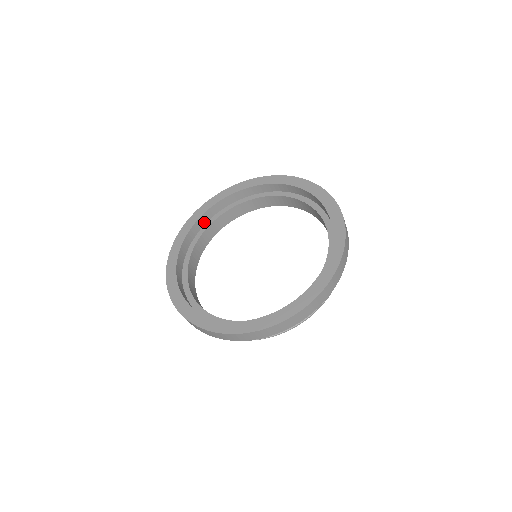
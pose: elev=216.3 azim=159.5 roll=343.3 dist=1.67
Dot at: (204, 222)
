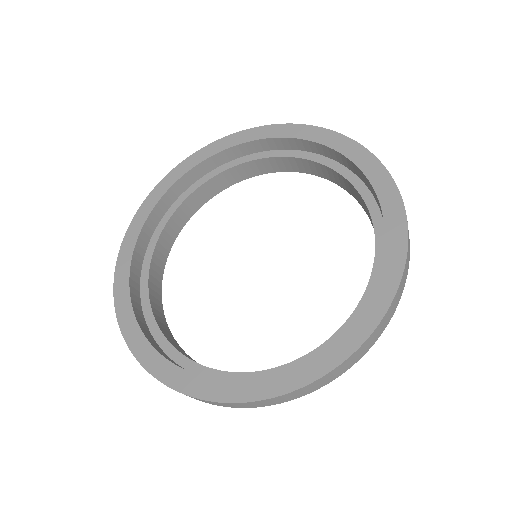
Dot at: (147, 240)
